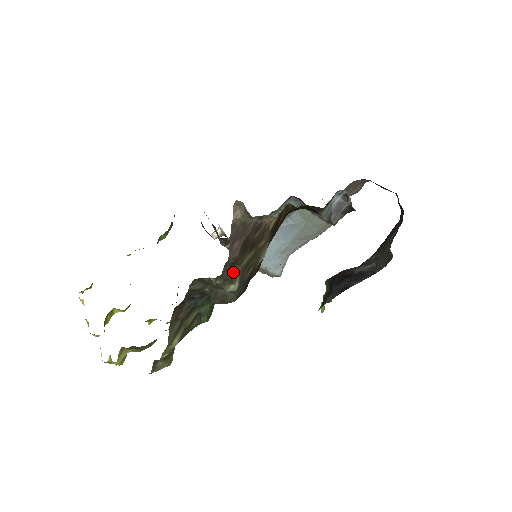
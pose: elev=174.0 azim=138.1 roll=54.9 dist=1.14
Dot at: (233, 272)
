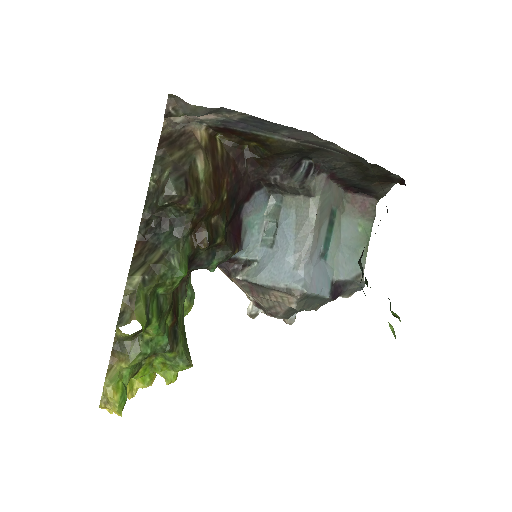
Dot at: (165, 164)
